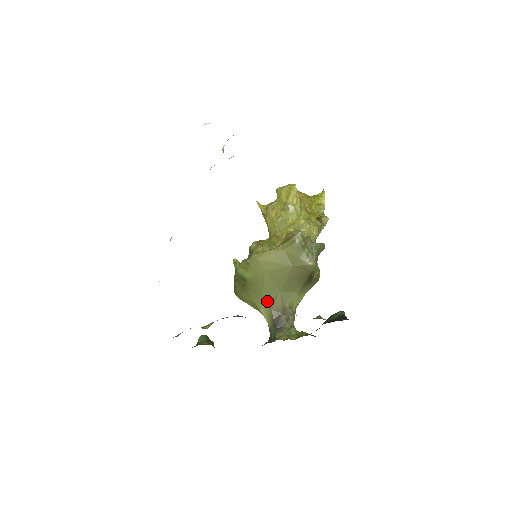
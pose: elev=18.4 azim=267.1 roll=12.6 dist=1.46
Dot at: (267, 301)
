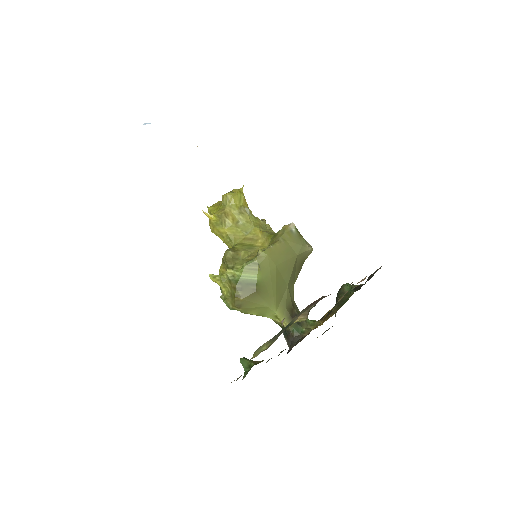
Dot at: (279, 299)
